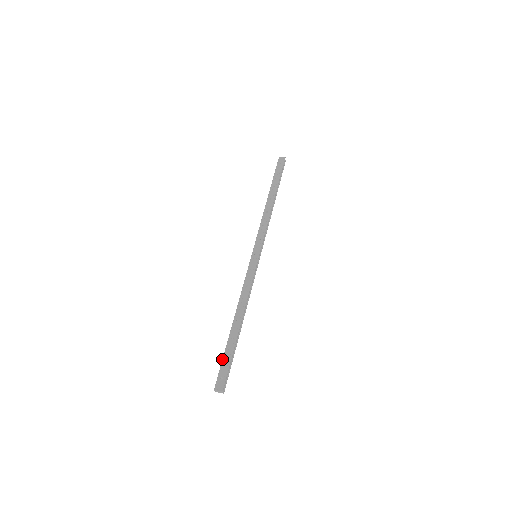
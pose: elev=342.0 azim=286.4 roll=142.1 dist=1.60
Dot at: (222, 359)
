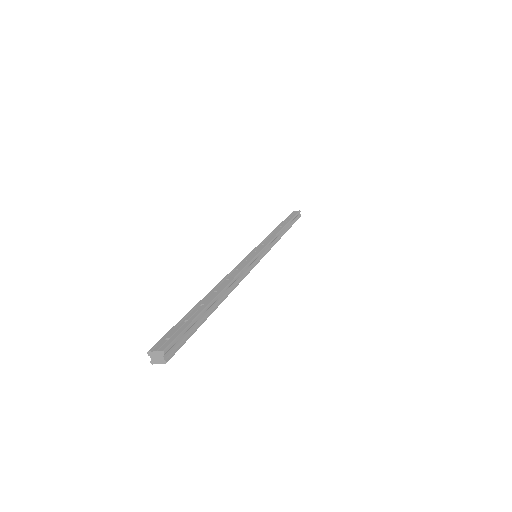
Dot at: occluded
